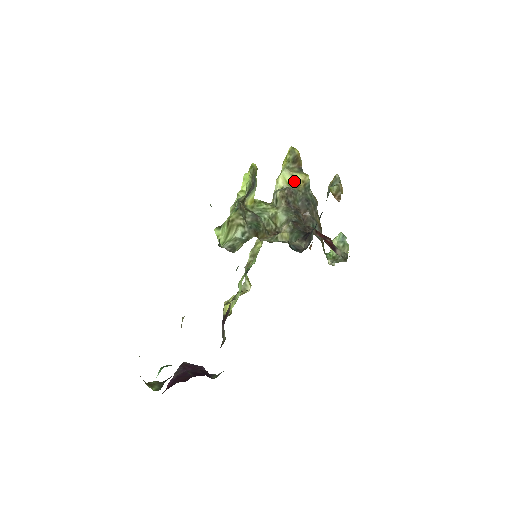
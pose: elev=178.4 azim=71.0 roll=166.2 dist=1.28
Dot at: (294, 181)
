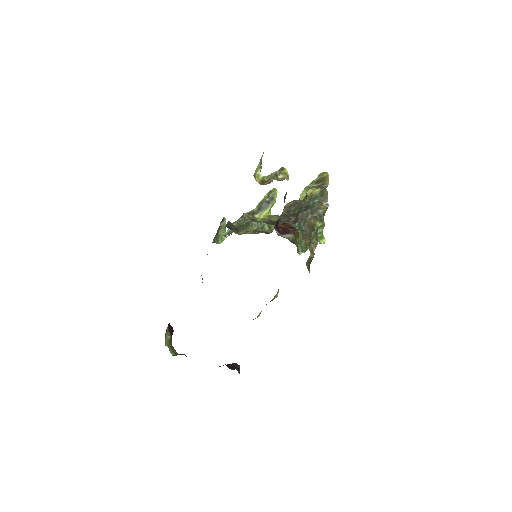
Dot at: (306, 195)
